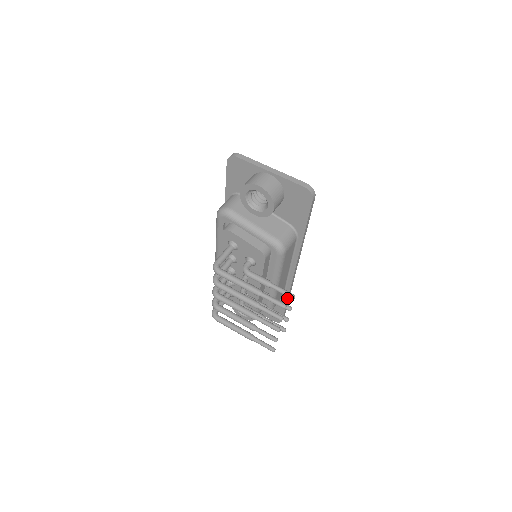
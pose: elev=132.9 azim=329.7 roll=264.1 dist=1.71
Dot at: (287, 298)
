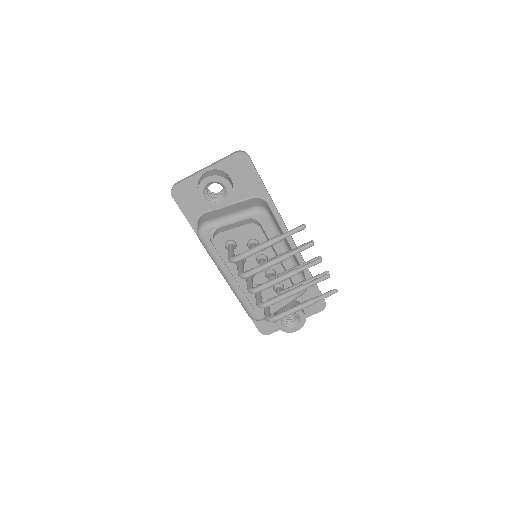
Dot at: (309, 272)
